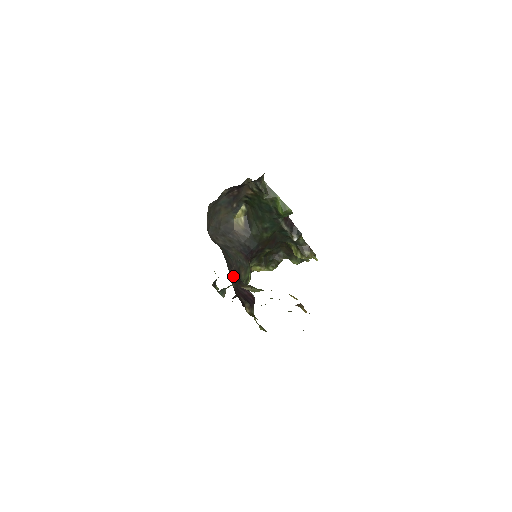
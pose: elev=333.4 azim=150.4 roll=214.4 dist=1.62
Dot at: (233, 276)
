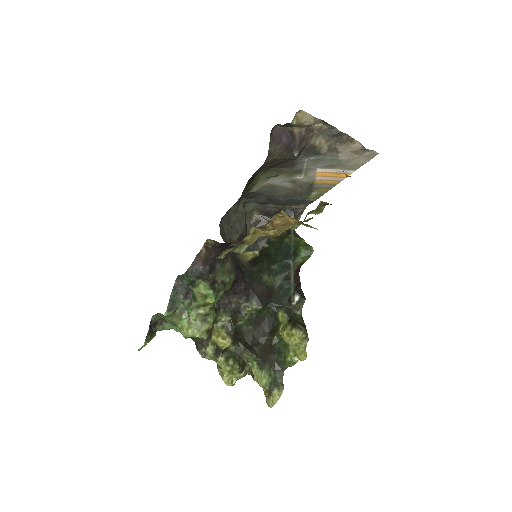
Dot at: (271, 142)
